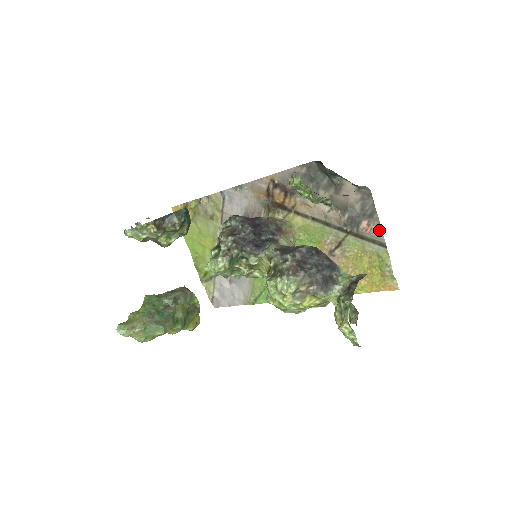
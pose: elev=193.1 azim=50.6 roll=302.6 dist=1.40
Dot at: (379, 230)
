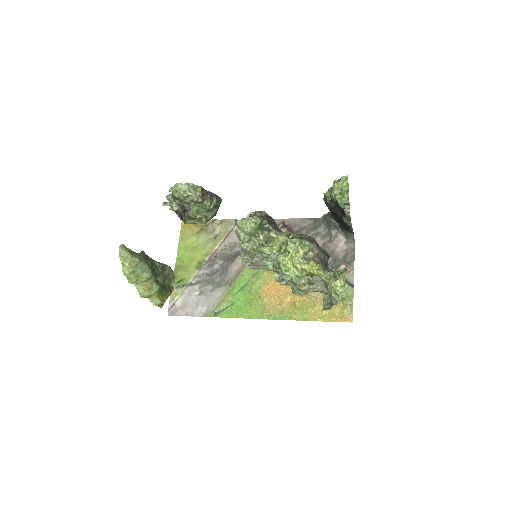
Dot at: (352, 273)
